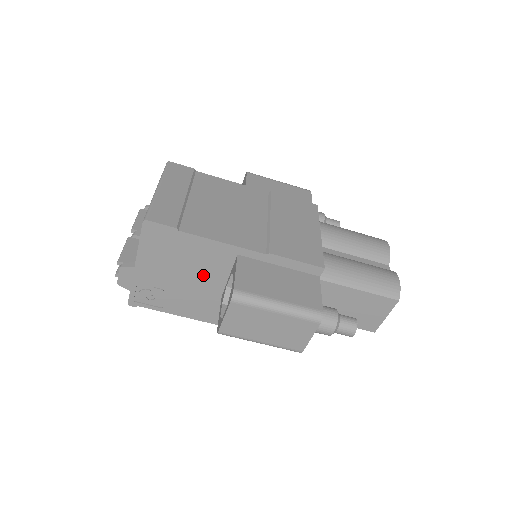
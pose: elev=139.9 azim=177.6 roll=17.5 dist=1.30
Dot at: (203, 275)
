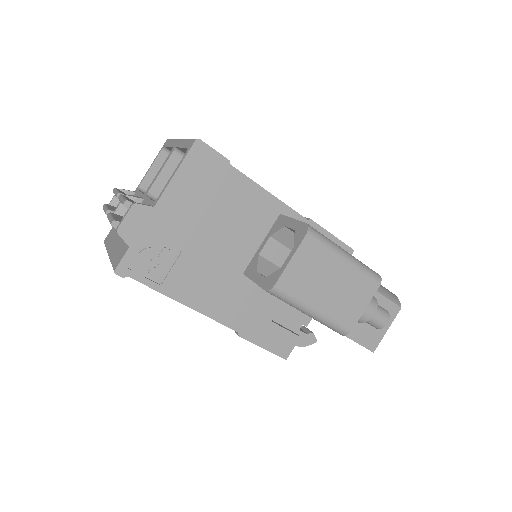
Dot at: (233, 237)
